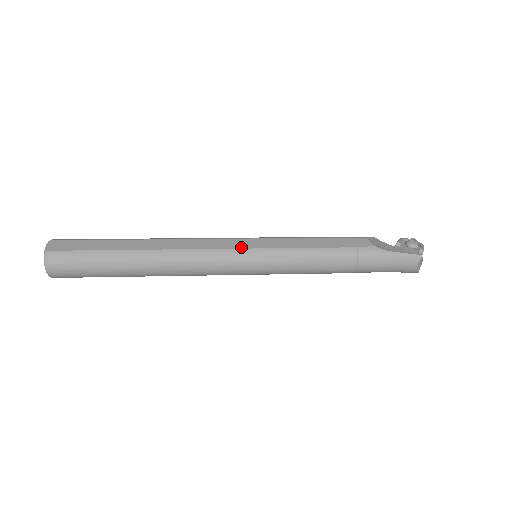
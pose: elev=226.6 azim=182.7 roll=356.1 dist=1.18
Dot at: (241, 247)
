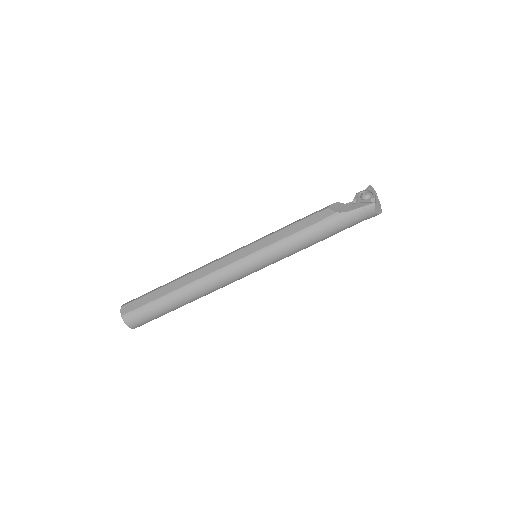
Dot at: (241, 257)
